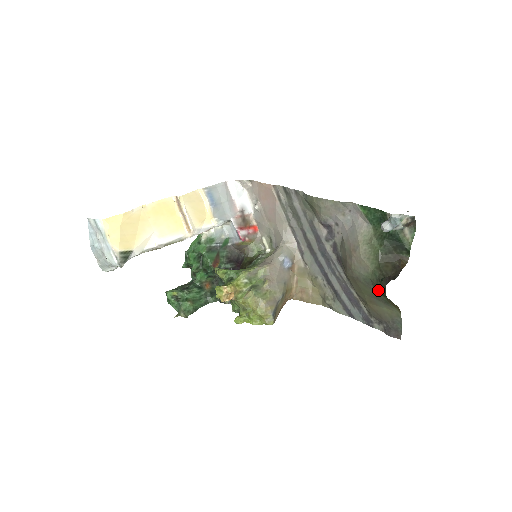
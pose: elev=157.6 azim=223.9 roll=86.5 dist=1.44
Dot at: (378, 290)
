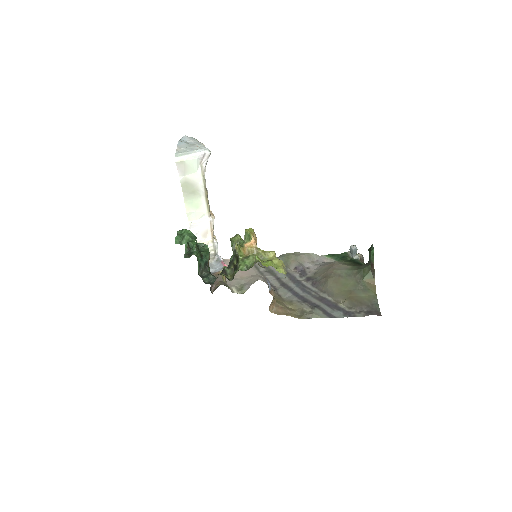
Dot at: (360, 274)
